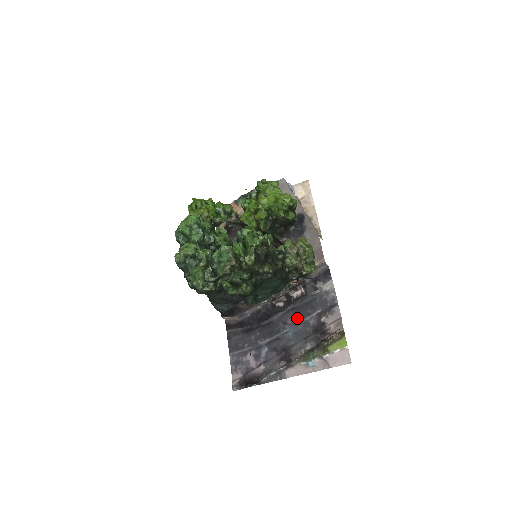
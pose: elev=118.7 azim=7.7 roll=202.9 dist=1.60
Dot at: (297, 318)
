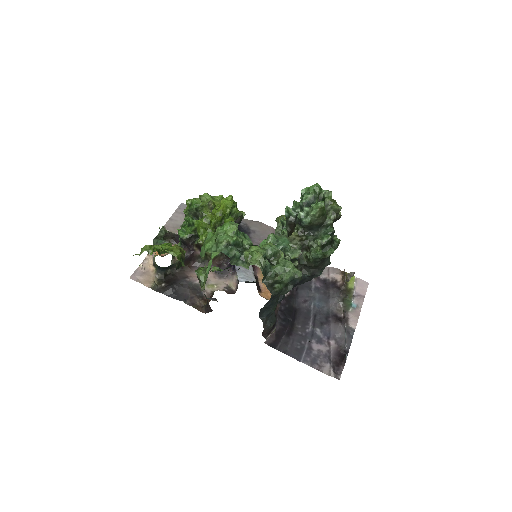
Dot at: (308, 291)
